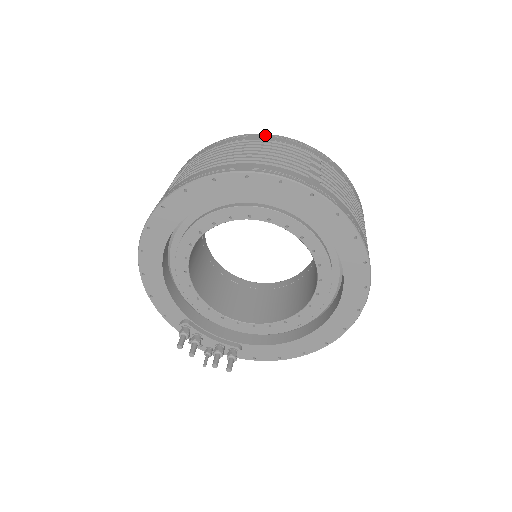
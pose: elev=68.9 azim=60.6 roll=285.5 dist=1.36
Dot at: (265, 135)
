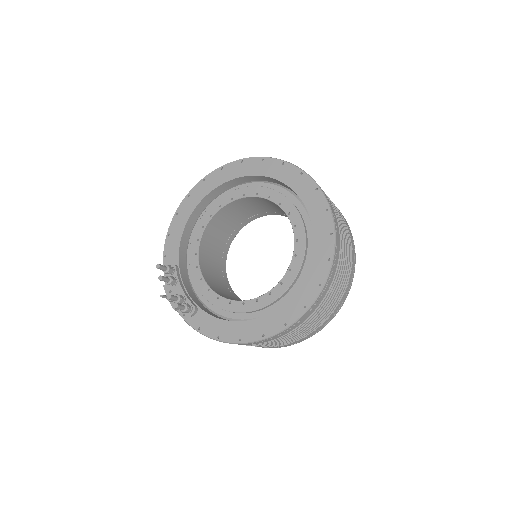
Dot at: occluded
